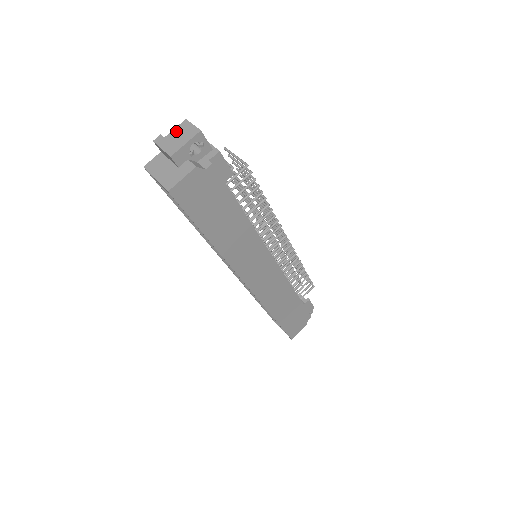
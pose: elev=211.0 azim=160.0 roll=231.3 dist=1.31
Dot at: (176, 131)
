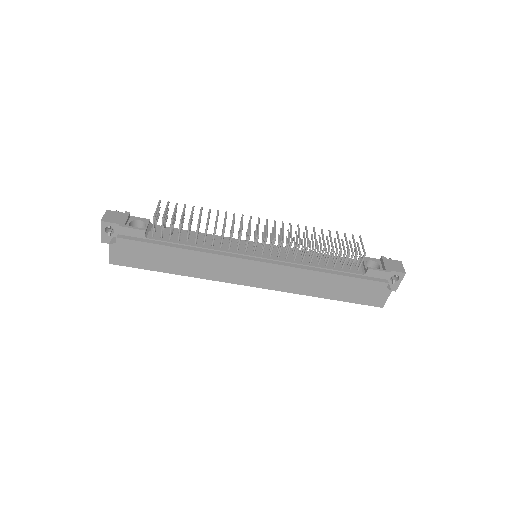
Dot at: occluded
